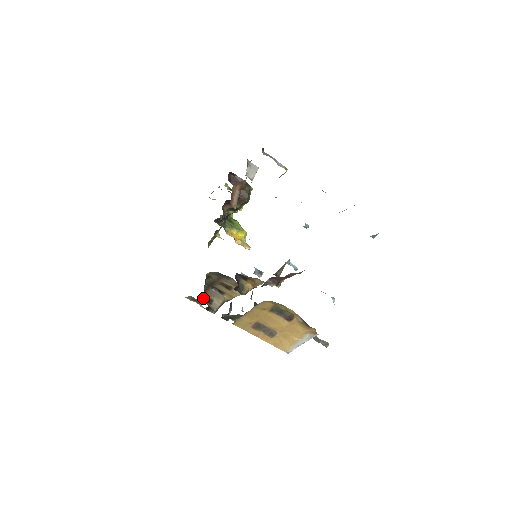
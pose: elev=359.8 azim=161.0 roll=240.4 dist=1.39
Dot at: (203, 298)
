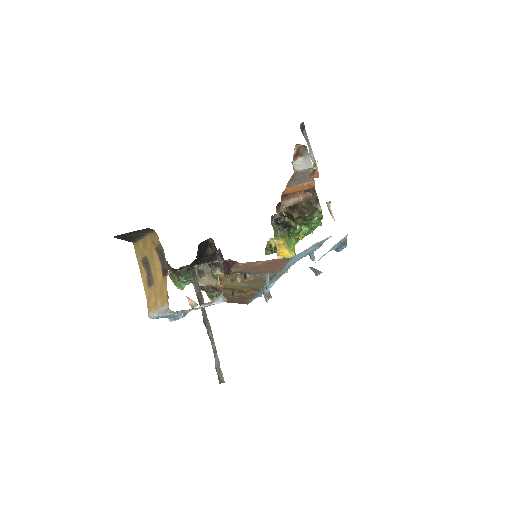
Dot at: occluded
